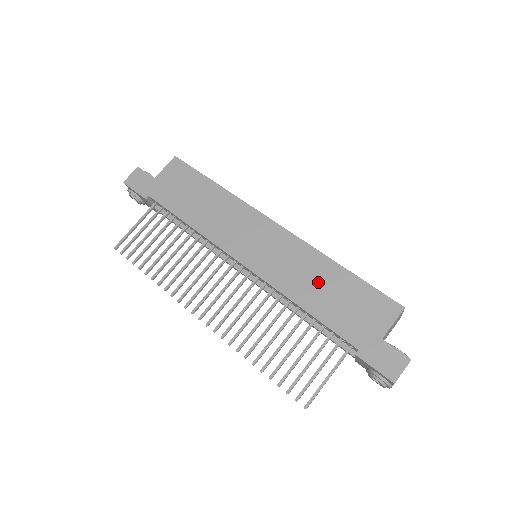
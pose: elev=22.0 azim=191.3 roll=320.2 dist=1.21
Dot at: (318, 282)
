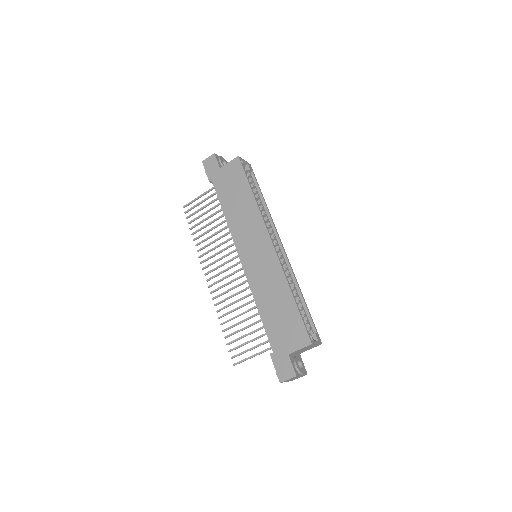
Dot at: (274, 298)
